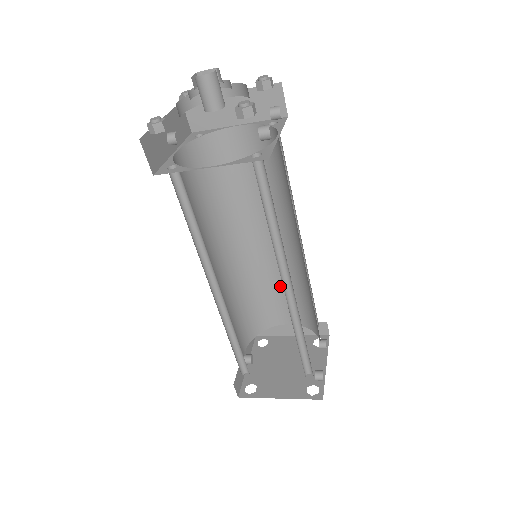
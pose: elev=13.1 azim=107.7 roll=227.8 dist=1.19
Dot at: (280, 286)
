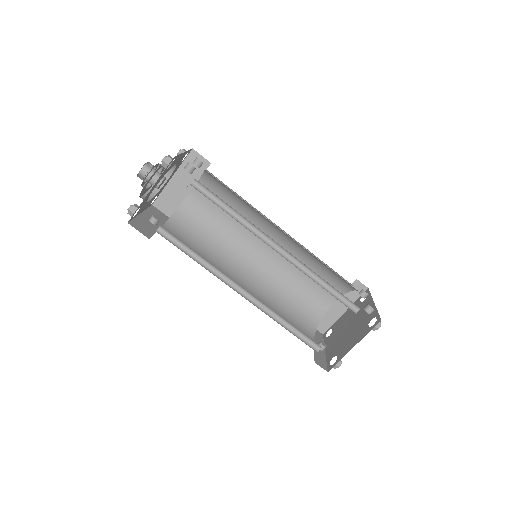
Dot at: (302, 277)
